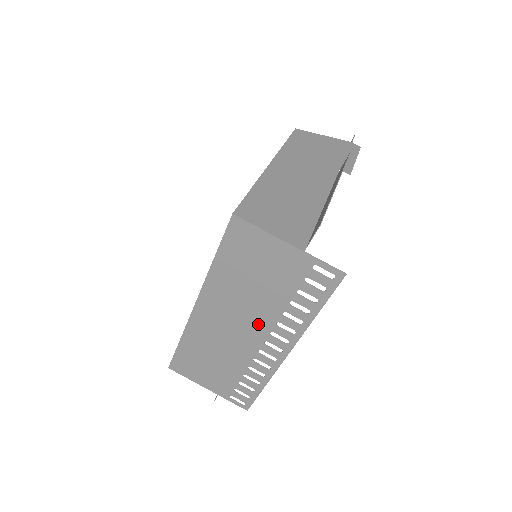
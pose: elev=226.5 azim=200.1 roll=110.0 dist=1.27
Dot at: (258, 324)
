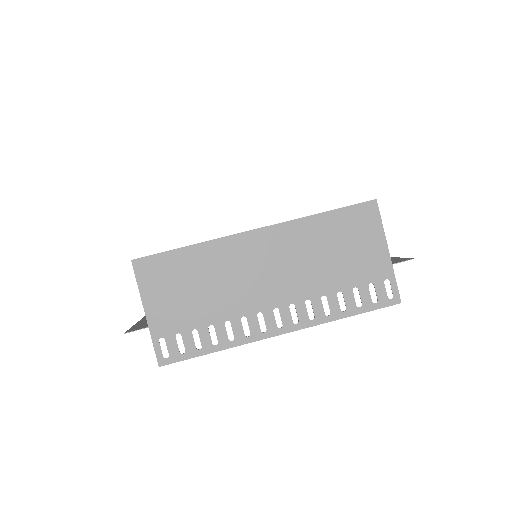
Dot at: (290, 289)
